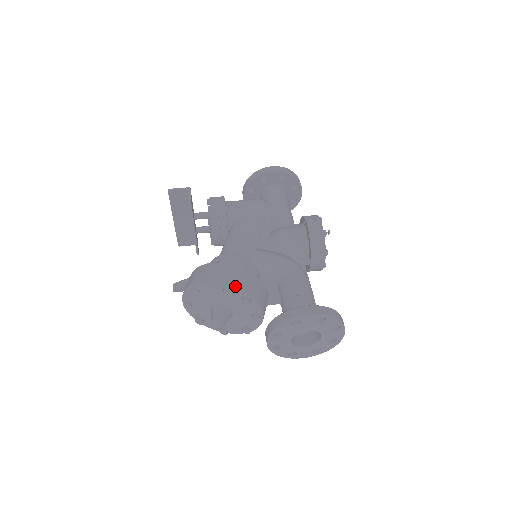
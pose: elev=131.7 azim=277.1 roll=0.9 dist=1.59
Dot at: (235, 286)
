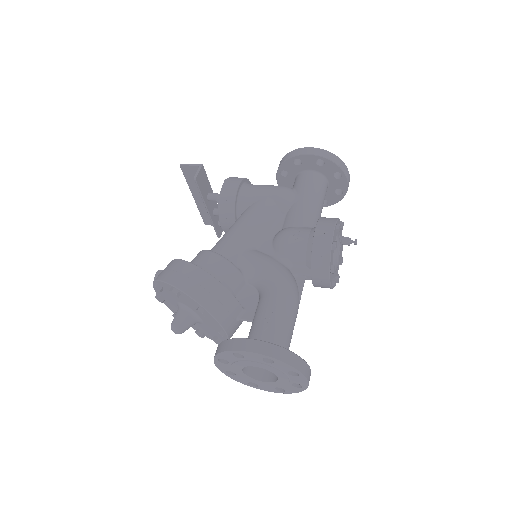
Dot at: (189, 294)
